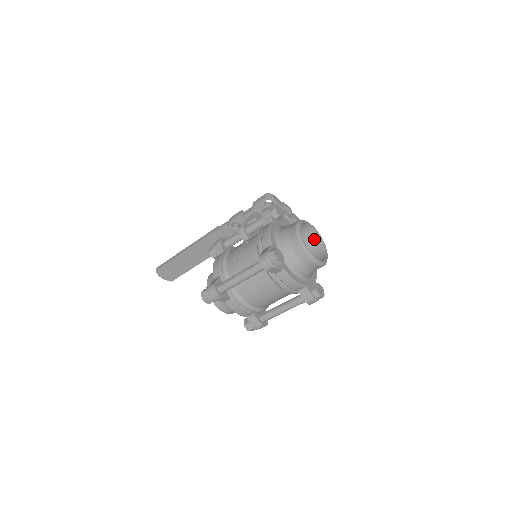
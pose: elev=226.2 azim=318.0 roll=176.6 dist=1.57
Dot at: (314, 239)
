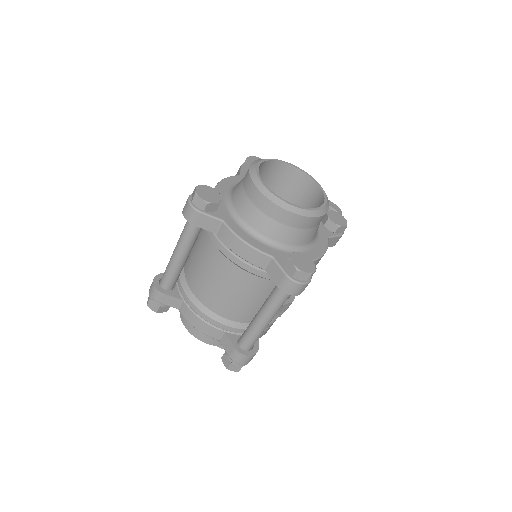
Dot at: (312, 195)
